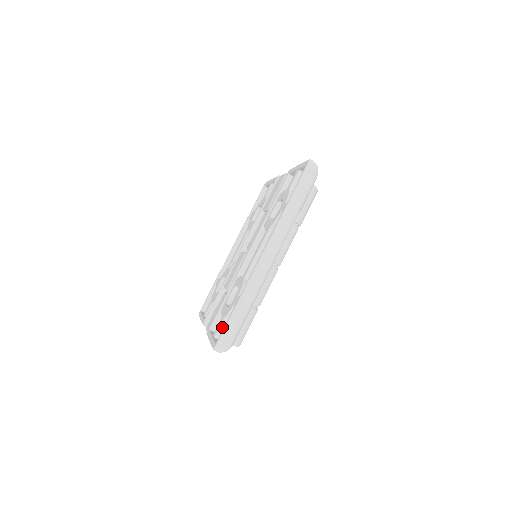
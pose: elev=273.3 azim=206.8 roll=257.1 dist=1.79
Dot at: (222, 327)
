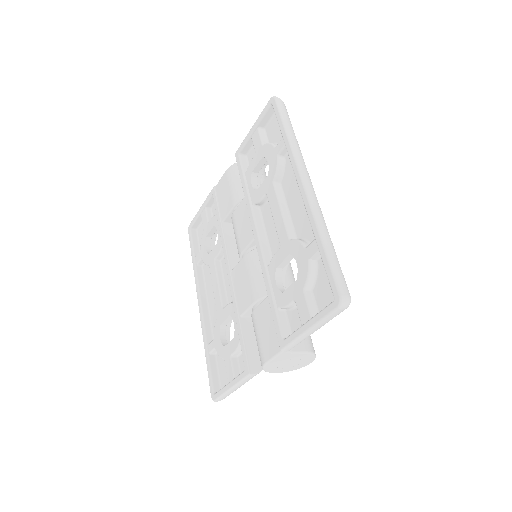
Dot at: (310, 302)
